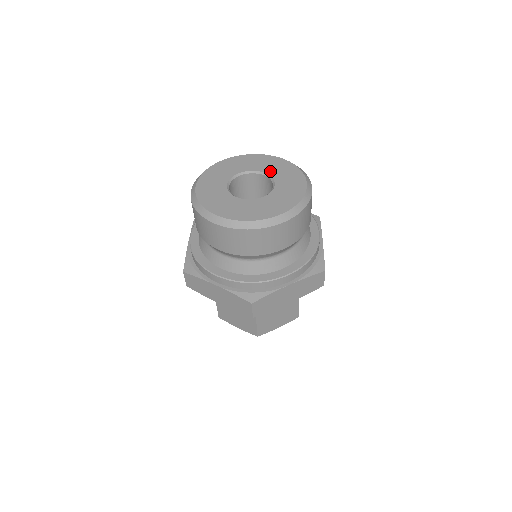
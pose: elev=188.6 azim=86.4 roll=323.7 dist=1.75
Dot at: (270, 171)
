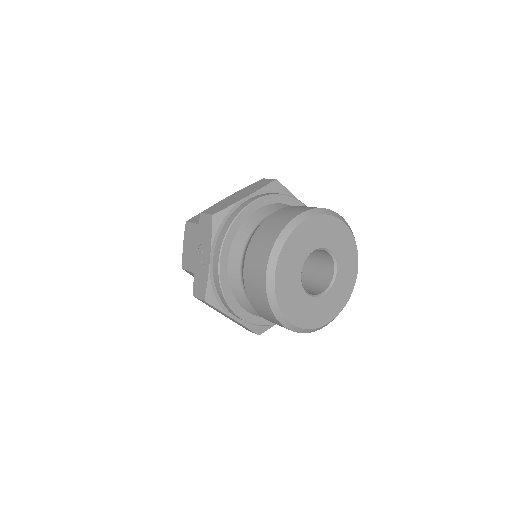
Dot at: (336, 250)
